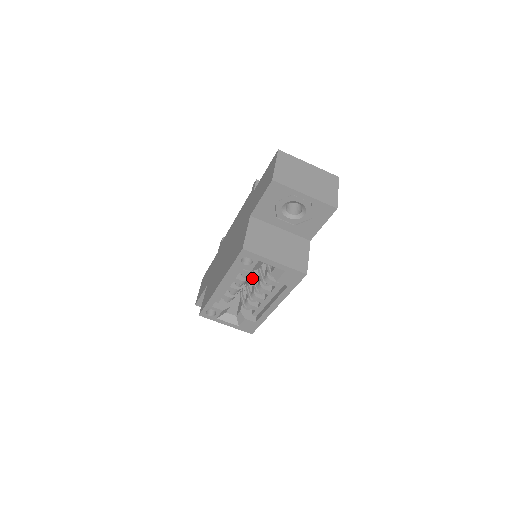
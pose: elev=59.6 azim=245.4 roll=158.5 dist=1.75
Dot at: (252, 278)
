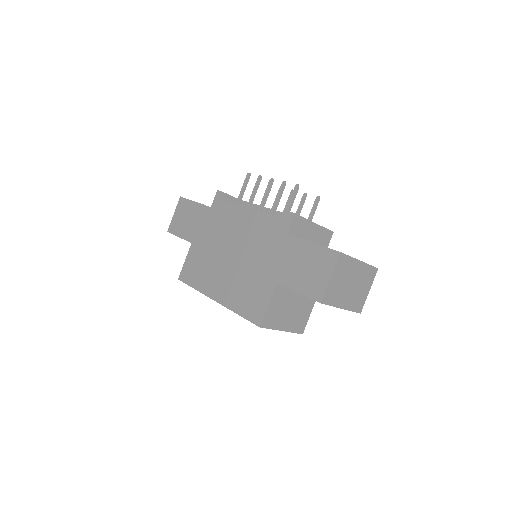
Dot at: occluded
